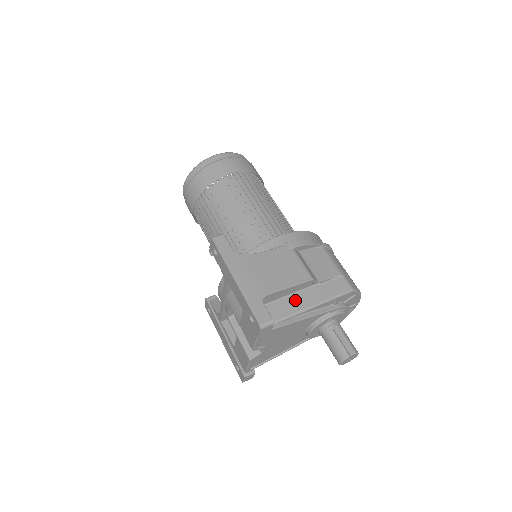
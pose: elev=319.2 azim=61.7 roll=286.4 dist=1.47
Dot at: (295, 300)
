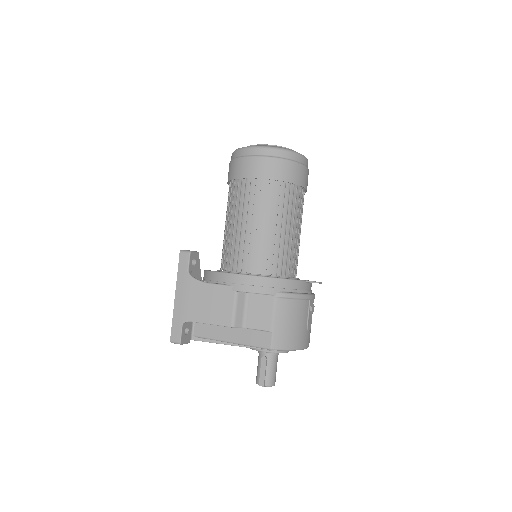
Dot at: (222, 329)
